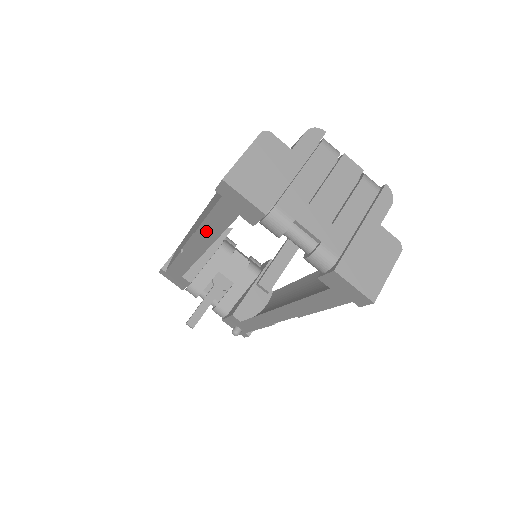
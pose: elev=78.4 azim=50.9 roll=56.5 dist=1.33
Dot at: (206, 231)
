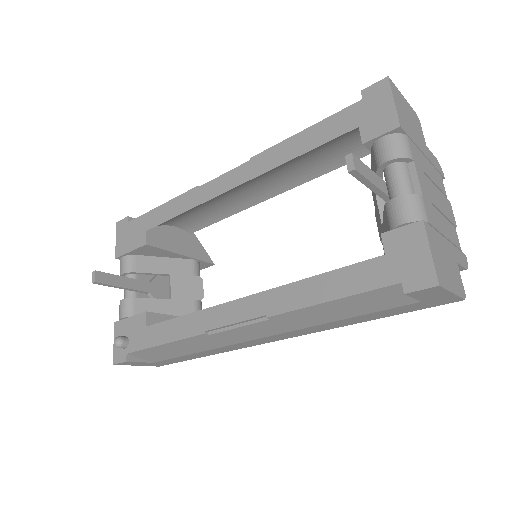
Dot at: (279, 152)
